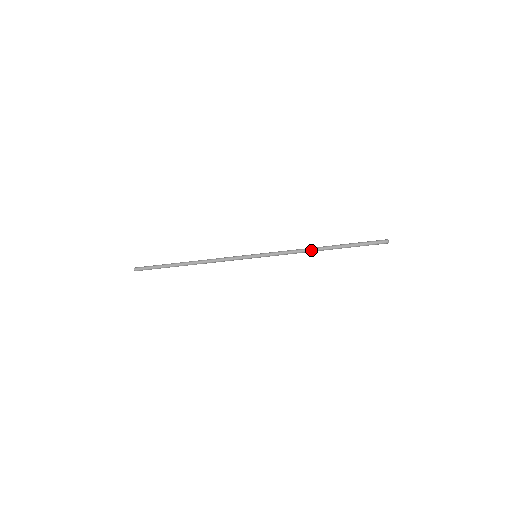
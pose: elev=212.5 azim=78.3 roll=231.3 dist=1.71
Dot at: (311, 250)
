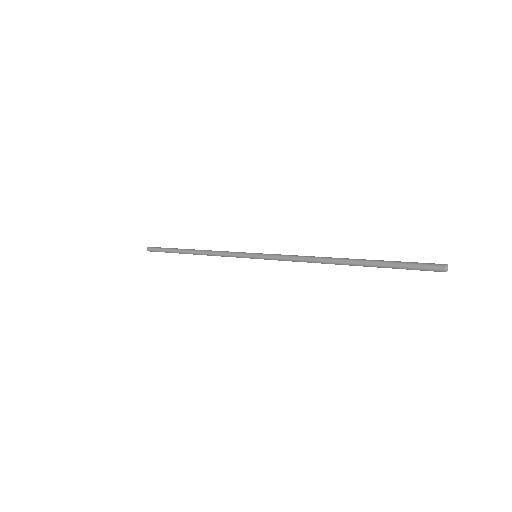
Dot at: (321, 260)
